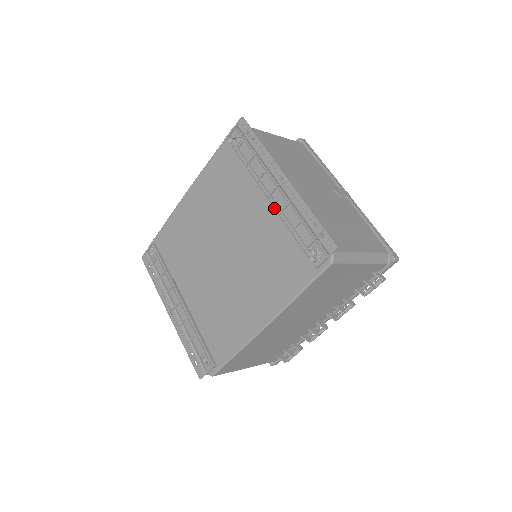
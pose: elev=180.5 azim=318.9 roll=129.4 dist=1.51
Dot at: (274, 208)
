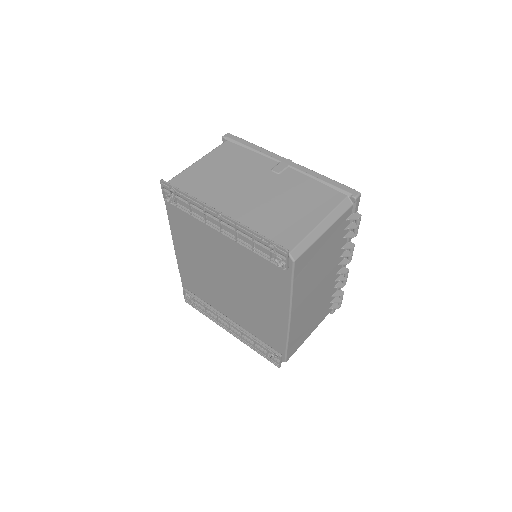
Dot at: (230, 238)
